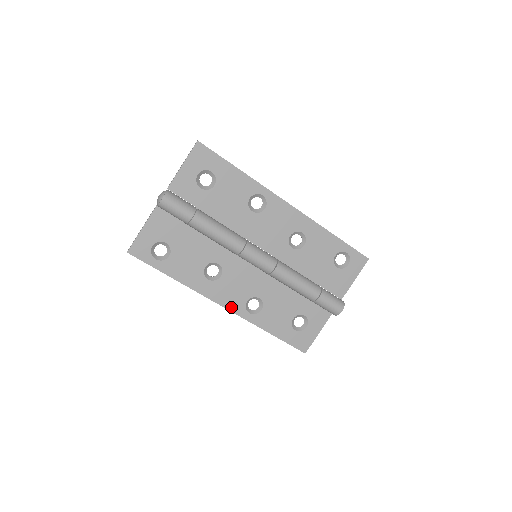
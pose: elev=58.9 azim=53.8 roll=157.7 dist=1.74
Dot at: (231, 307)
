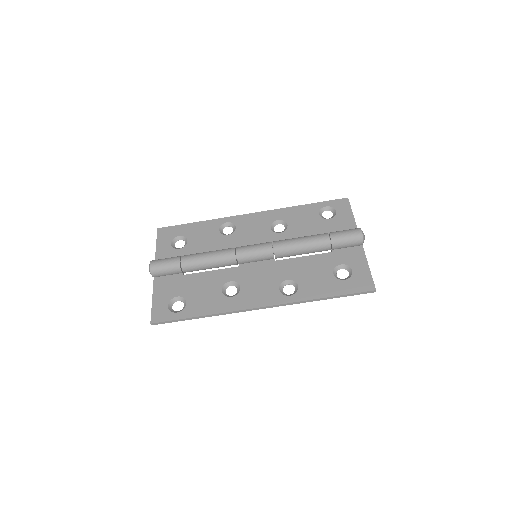
Dot at: (269, 303)
